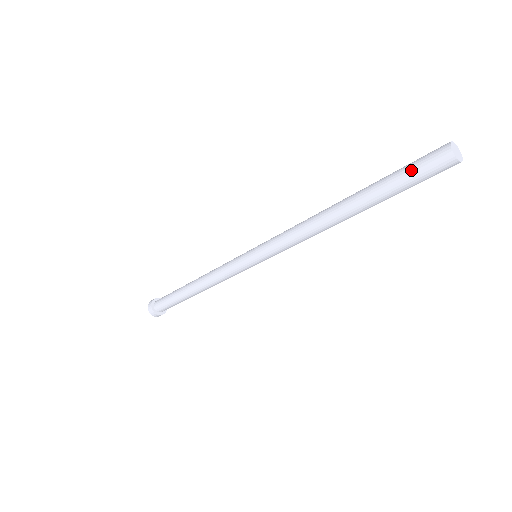
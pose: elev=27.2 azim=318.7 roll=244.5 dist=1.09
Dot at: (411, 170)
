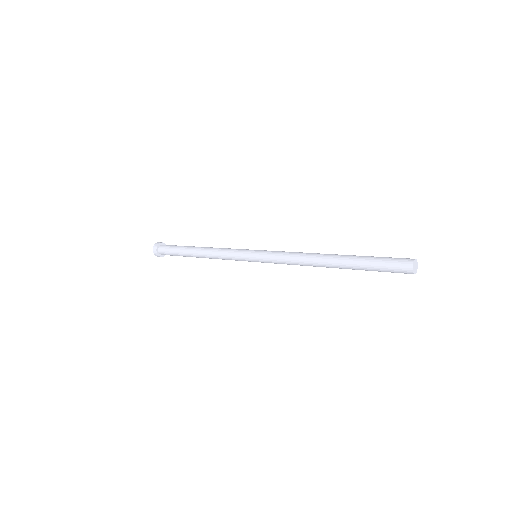
Dot at: (384, 269)
